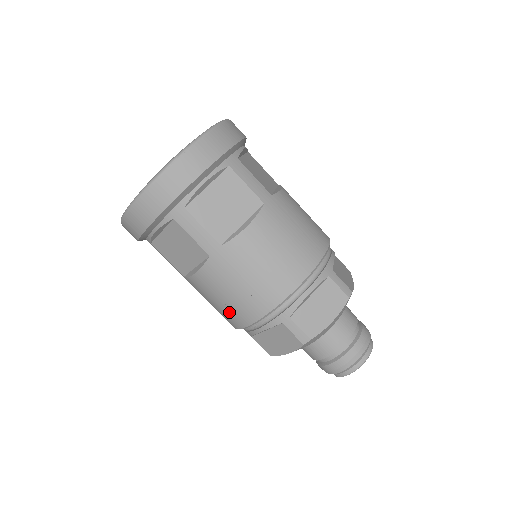
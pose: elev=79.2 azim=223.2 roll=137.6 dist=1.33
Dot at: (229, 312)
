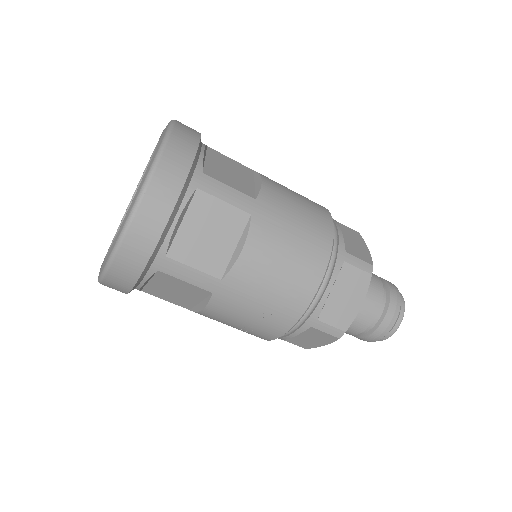
Dot at: (251, 332)
